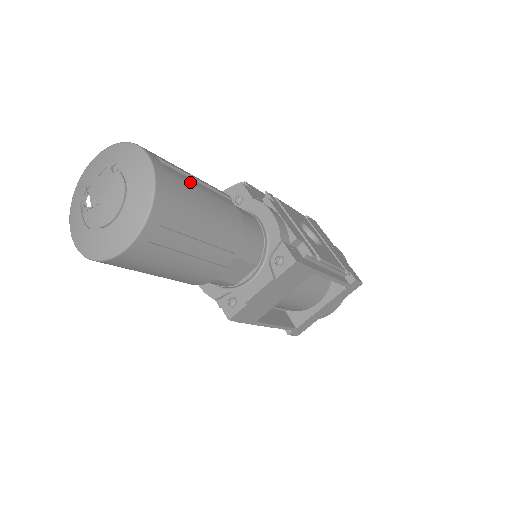
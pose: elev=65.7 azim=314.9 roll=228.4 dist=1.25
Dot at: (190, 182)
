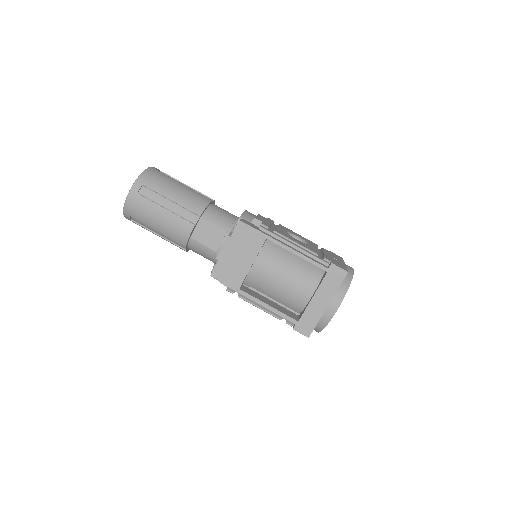
Dot at: occluded
